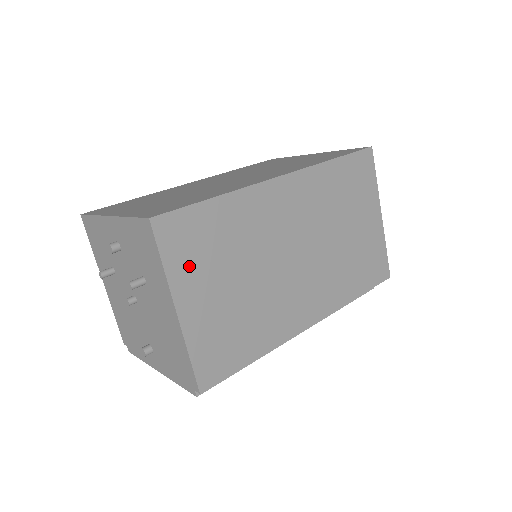
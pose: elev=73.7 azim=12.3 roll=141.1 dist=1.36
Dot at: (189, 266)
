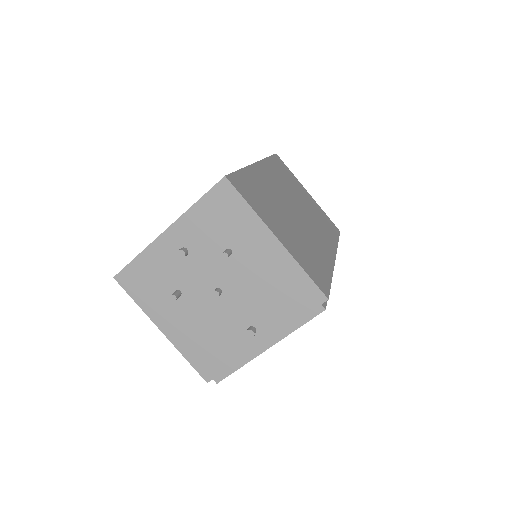
Dot at: (261, 210)
